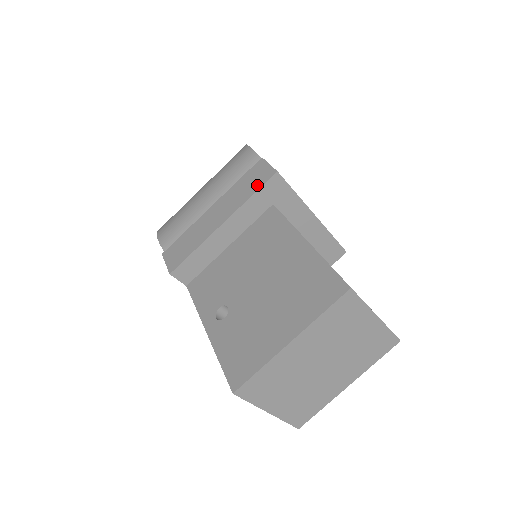
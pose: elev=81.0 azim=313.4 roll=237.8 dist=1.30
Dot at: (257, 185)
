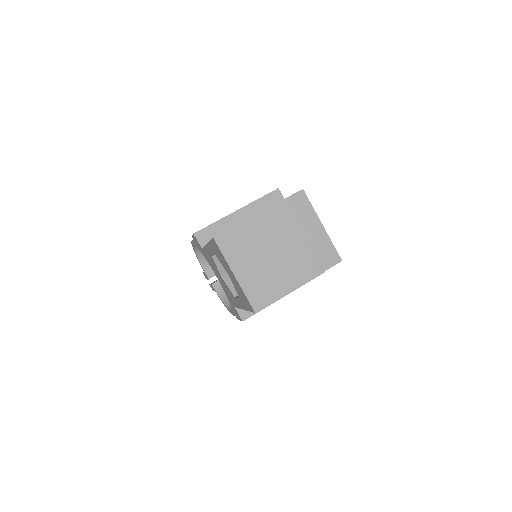
Dot at: (264, 195)
